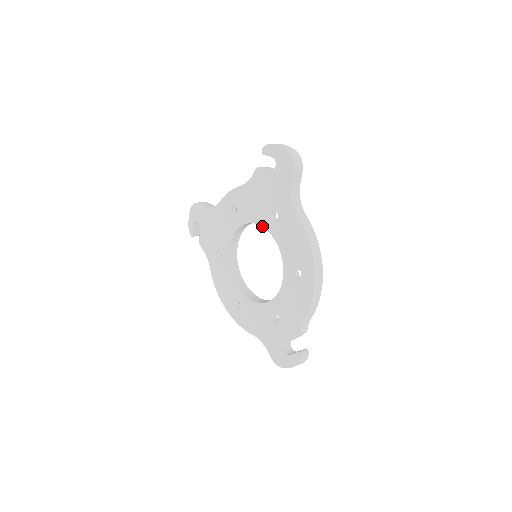
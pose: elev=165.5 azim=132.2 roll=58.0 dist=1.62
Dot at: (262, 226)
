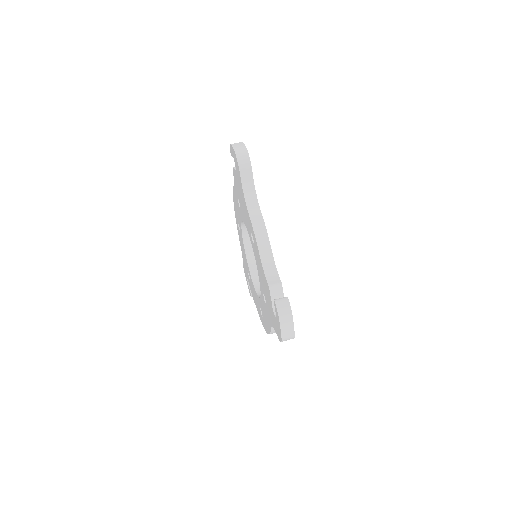
Dot at: (259, 279)
